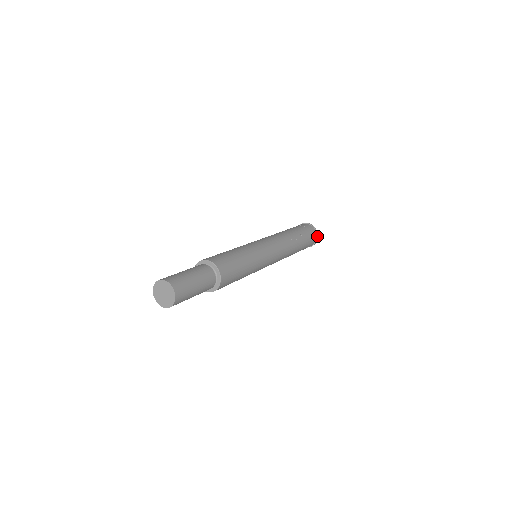
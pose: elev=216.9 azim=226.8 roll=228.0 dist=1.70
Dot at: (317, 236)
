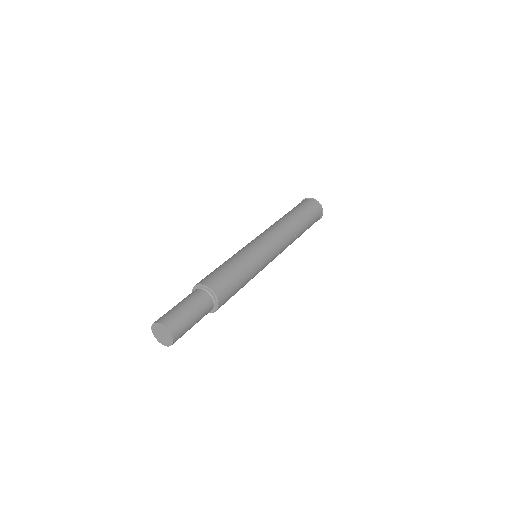
Dot at: (321, 208)
